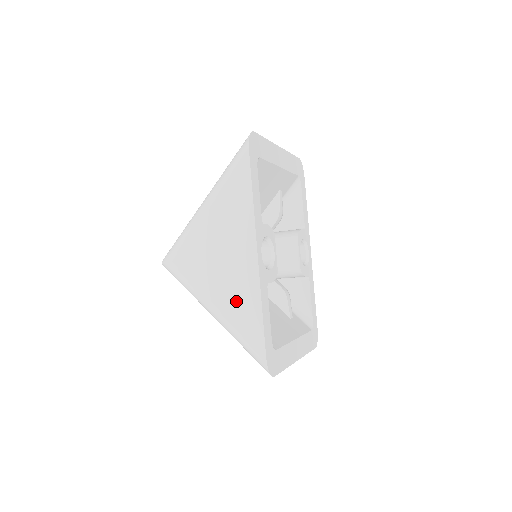
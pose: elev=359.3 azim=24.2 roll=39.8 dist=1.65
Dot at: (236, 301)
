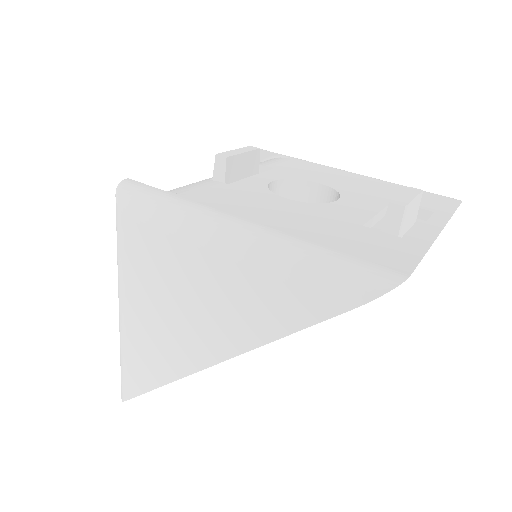
Dot at: (148, 347)
